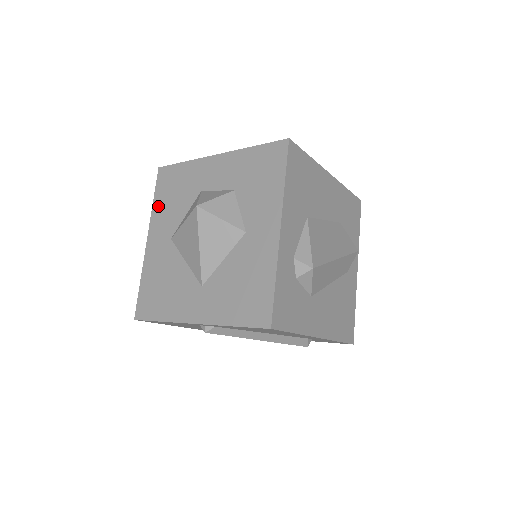
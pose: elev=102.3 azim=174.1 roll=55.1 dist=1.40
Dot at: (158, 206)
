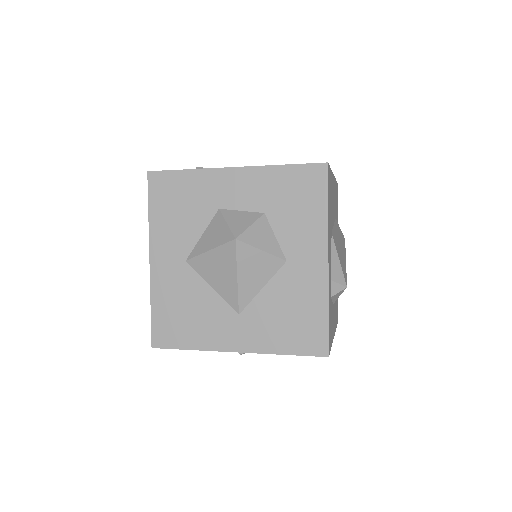
Dot at: (158, 220)
